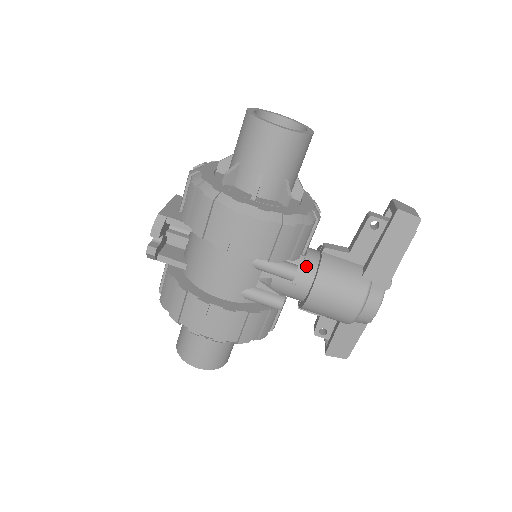
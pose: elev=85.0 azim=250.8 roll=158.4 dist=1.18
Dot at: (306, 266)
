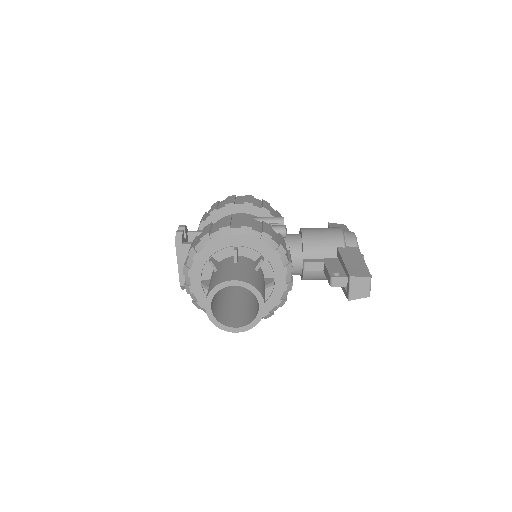
Dot at: (293, 274)
